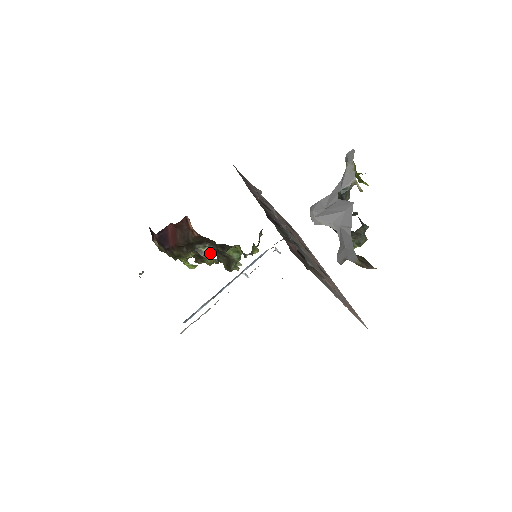
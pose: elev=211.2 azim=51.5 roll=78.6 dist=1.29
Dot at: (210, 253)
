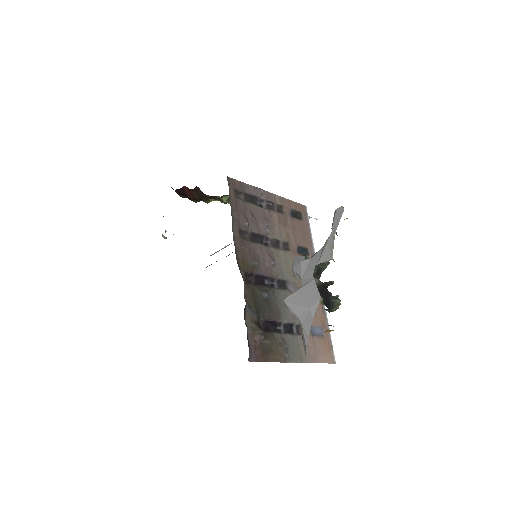
Dot at: (229, 199)
